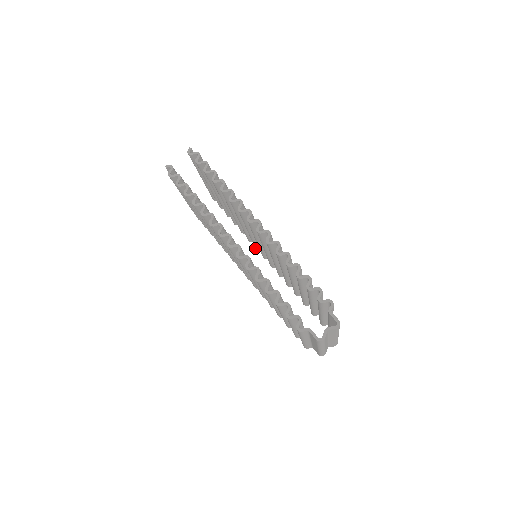
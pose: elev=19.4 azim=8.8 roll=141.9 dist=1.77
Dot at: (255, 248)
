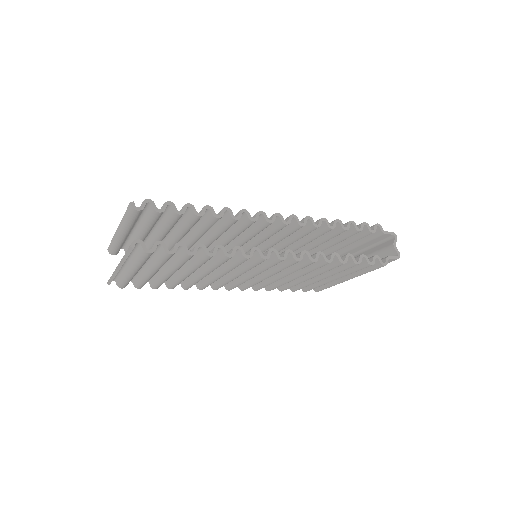
Dot at: occluded
